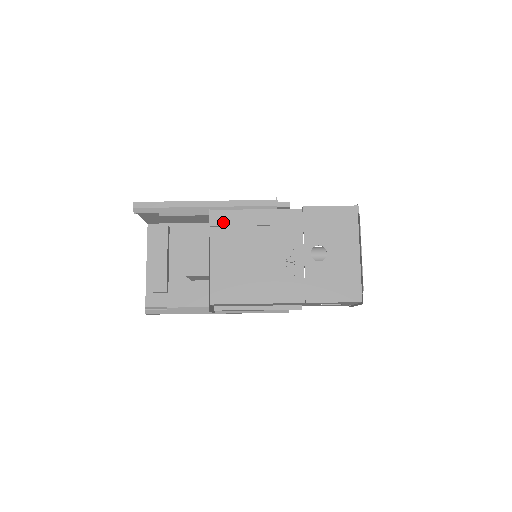
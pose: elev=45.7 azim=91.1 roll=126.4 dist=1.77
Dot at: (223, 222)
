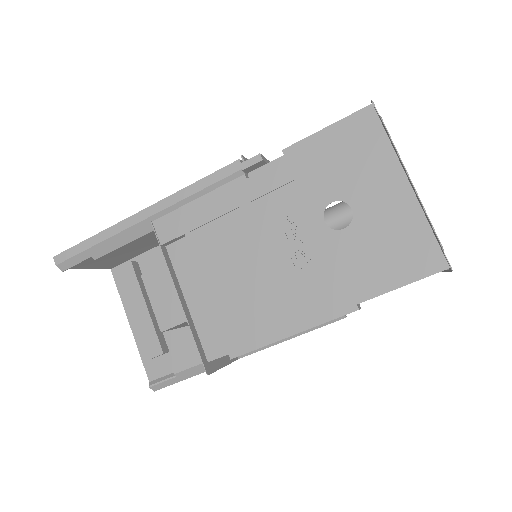
Dot at: (176, 231)
